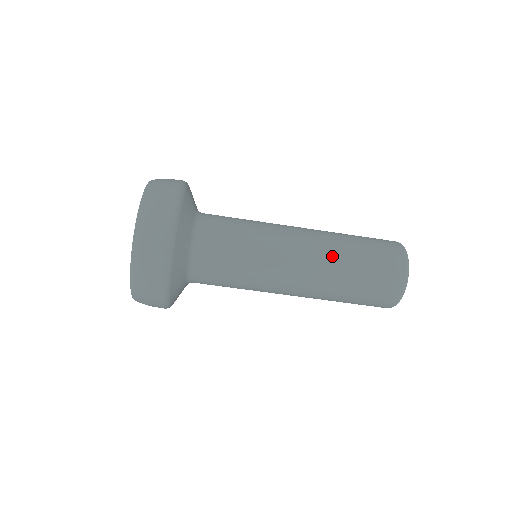
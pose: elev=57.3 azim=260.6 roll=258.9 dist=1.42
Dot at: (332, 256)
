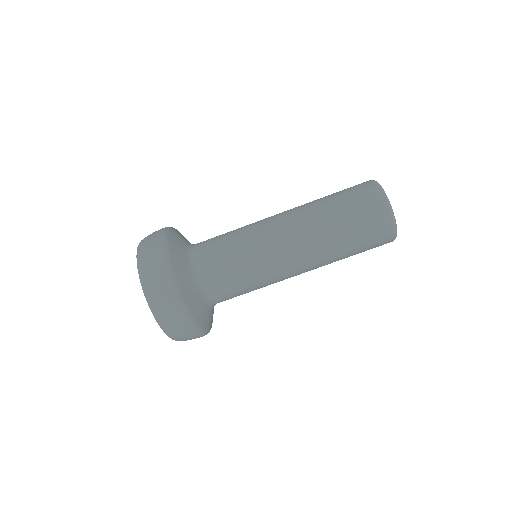
Dot at: occluded
